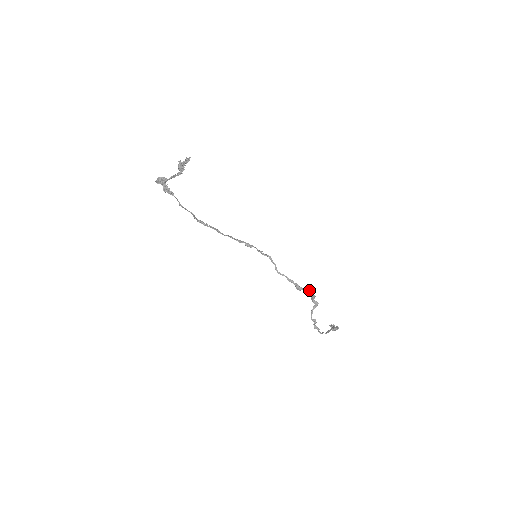
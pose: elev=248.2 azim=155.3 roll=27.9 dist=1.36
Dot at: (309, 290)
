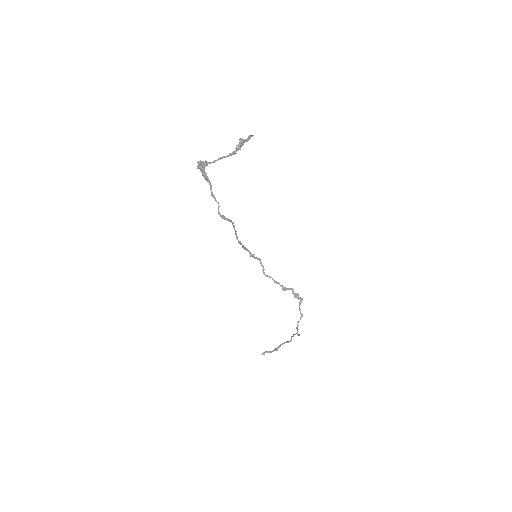
Dot at: (292, 289)
